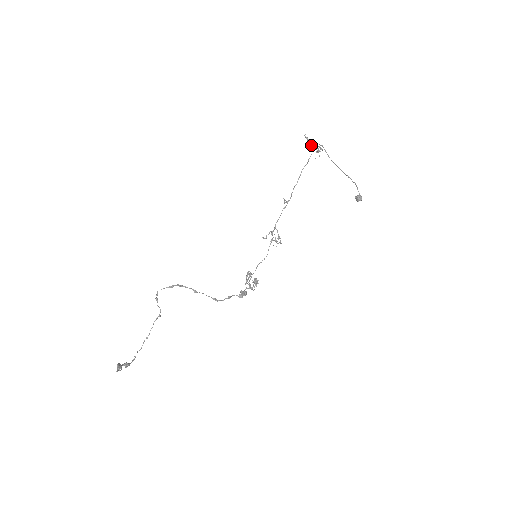
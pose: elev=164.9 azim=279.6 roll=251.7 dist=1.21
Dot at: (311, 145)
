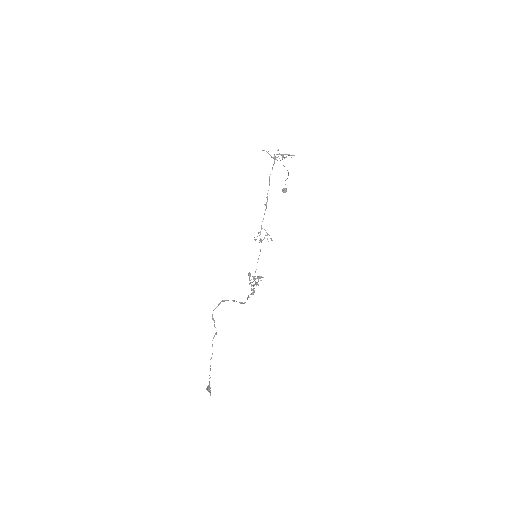
Dot at: (281, 155)
